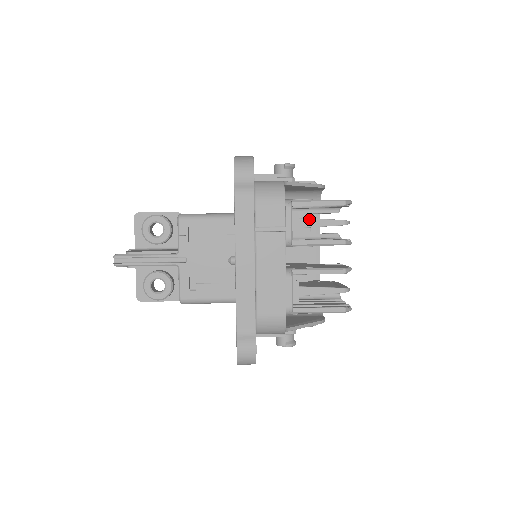
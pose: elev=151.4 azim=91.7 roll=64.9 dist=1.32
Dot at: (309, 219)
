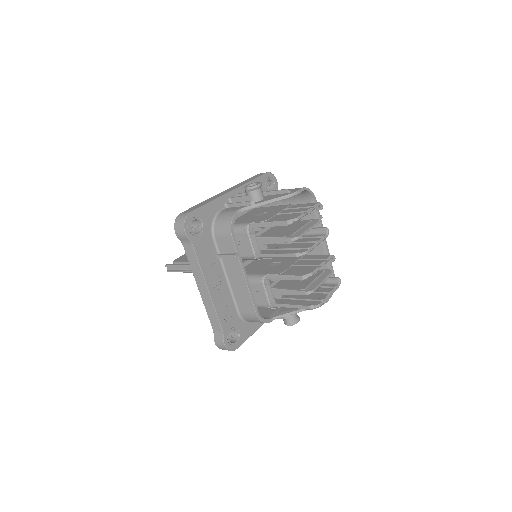
Dot at: (265, 238)
